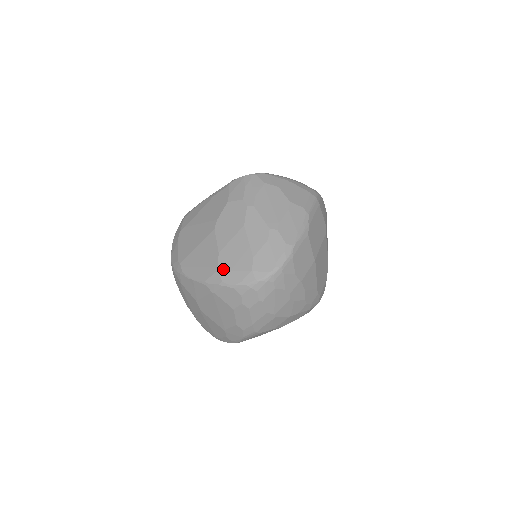
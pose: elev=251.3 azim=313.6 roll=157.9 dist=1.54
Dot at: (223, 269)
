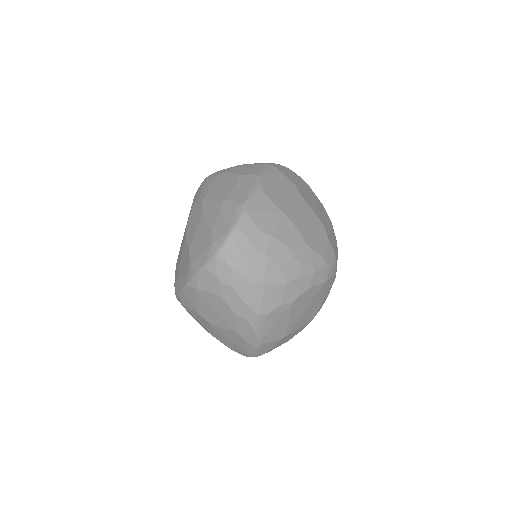
Dot at: (193, 260)
